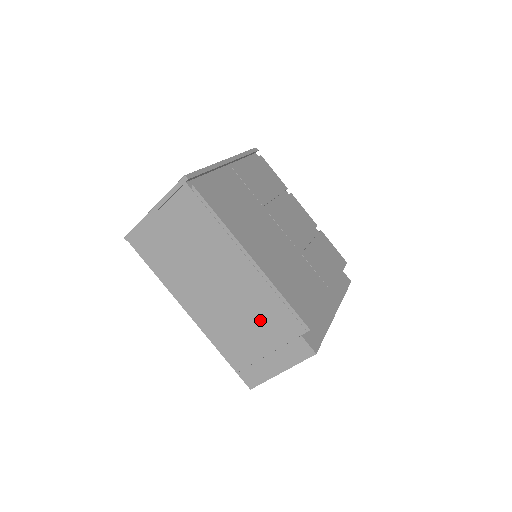
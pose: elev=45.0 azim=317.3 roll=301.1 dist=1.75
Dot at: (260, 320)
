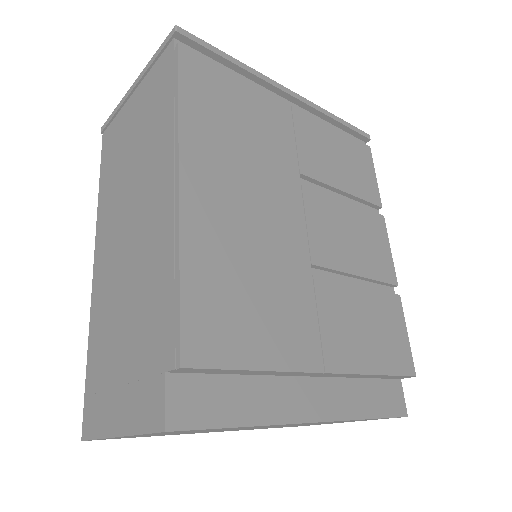
Dot at: (139, 308)
